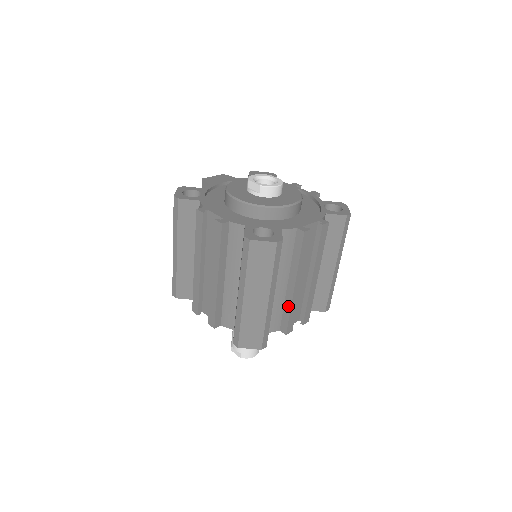
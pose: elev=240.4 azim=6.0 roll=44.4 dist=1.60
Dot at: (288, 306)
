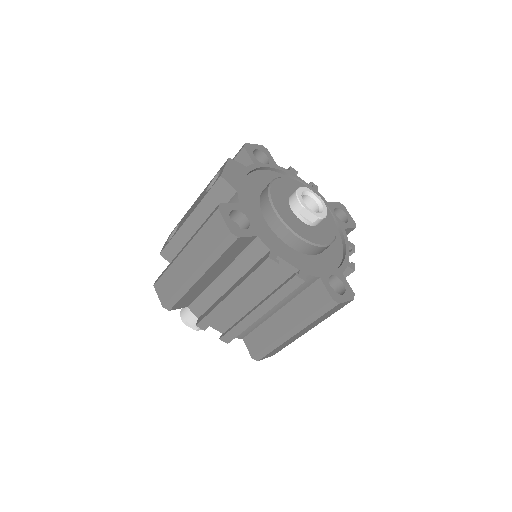
Dot at: occluded
